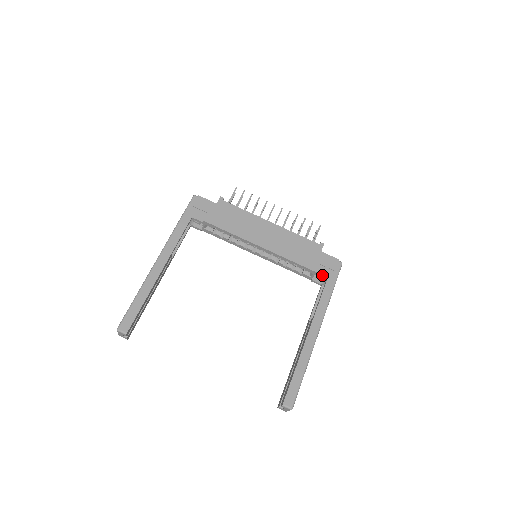
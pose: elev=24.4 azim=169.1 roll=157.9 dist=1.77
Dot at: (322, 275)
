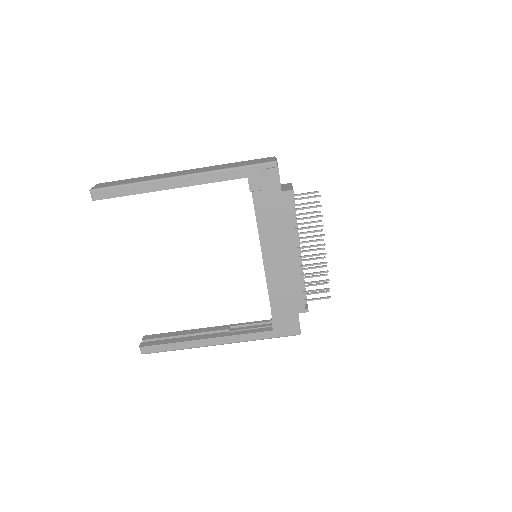
Dot at: (274, 325)
